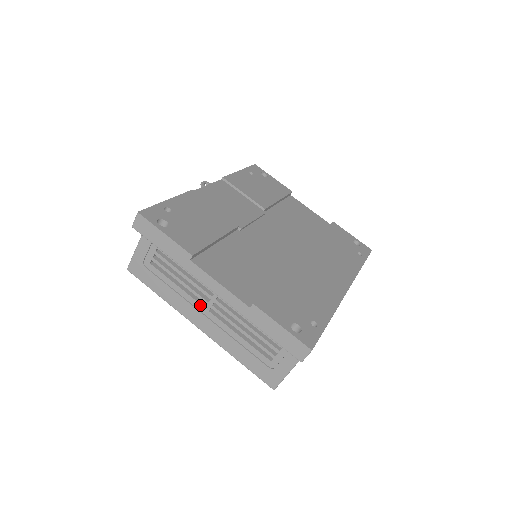
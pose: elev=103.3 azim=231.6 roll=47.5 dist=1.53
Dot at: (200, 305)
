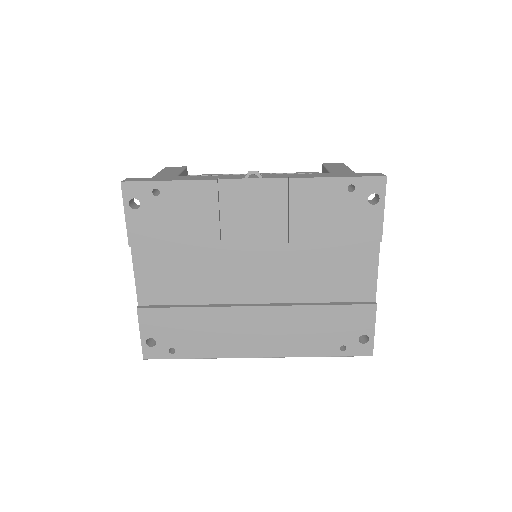
Dot at: occluded
